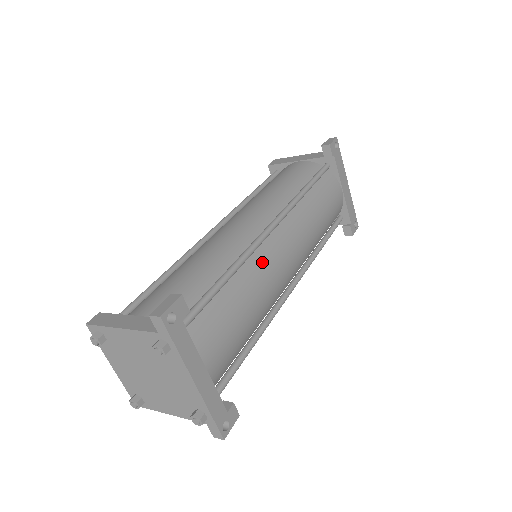
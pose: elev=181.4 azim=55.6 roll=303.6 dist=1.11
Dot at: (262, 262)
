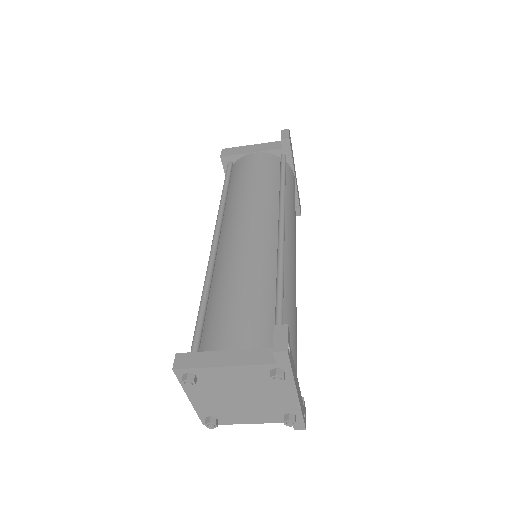
Dot at: (288, 267)
